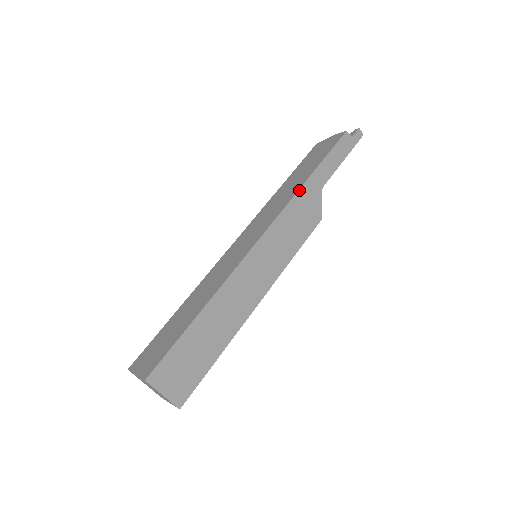
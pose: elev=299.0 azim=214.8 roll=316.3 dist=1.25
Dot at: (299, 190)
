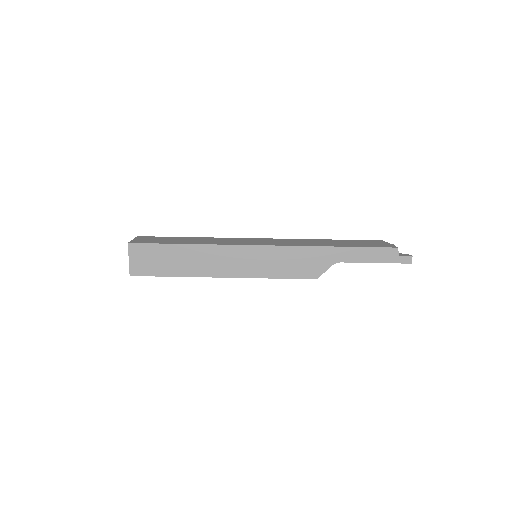
Dot at: (317, 246)
